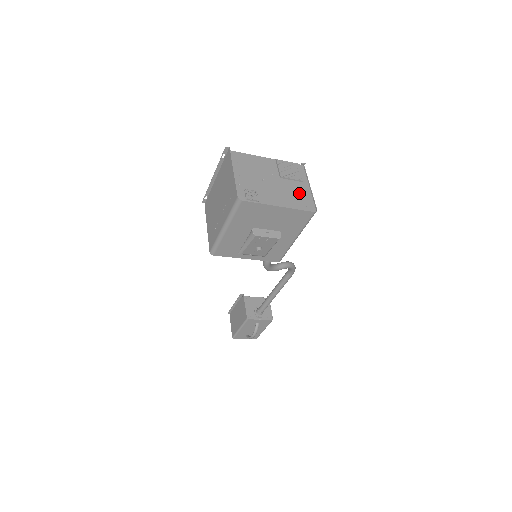
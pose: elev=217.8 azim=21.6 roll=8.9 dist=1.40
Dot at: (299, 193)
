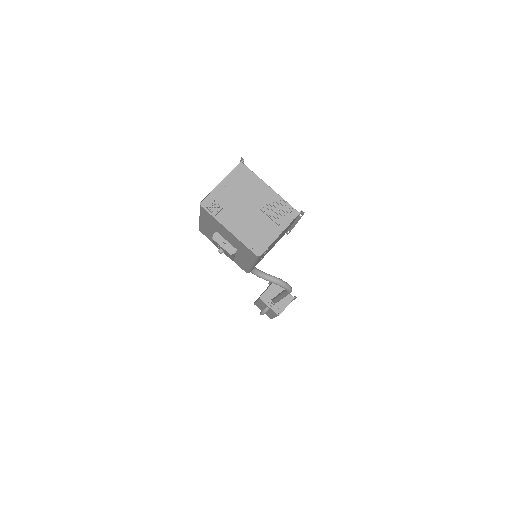
Dot at: (263, 232)
